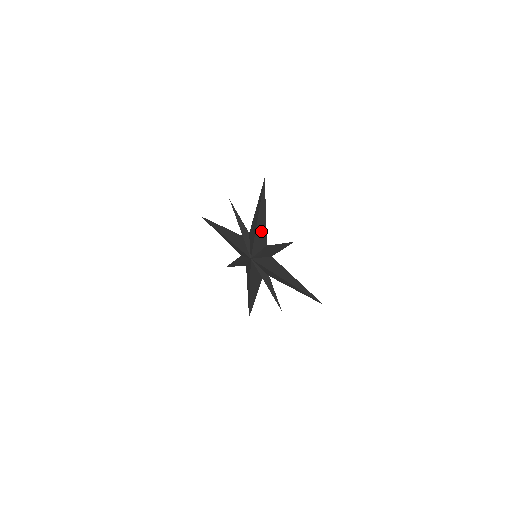
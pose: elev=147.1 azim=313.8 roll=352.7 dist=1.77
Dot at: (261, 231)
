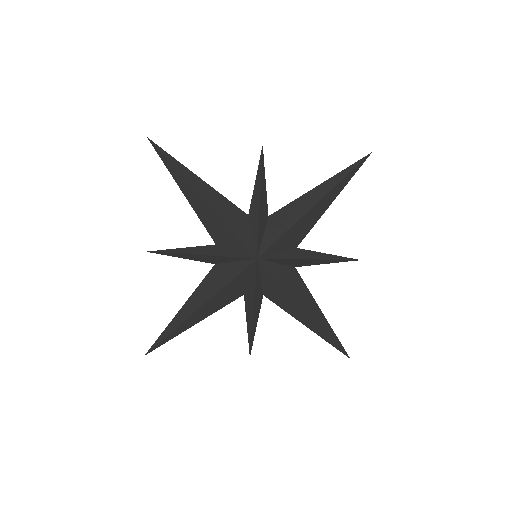
Dot at: (307, 223)
